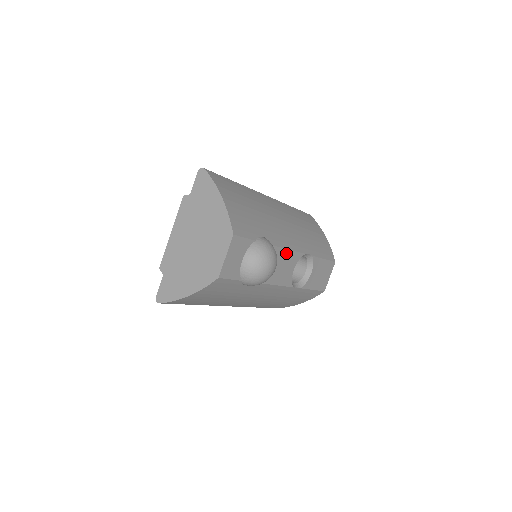
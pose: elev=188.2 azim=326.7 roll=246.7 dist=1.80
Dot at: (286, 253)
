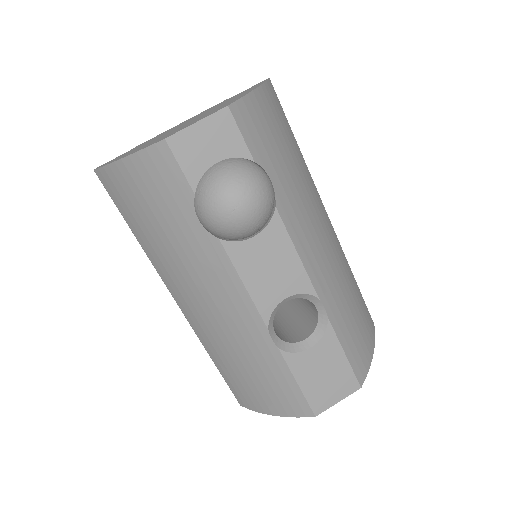
Dot at: (289, 252)
